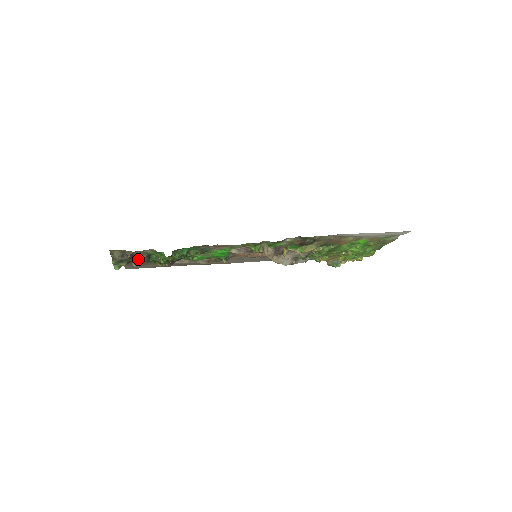
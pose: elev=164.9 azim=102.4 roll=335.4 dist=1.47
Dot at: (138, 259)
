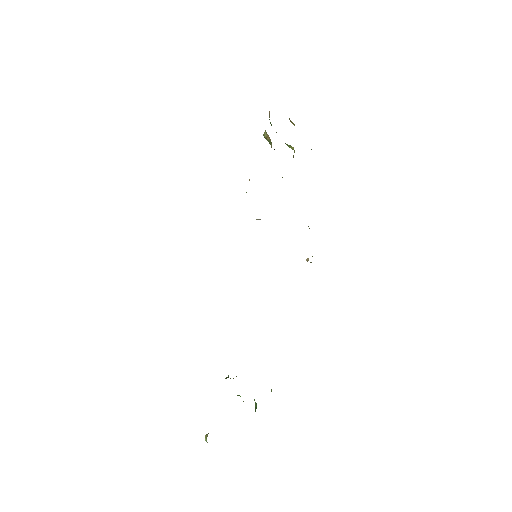
Dot at: occluded
